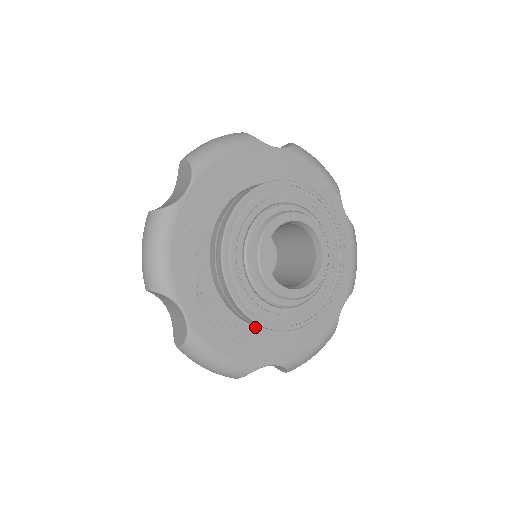
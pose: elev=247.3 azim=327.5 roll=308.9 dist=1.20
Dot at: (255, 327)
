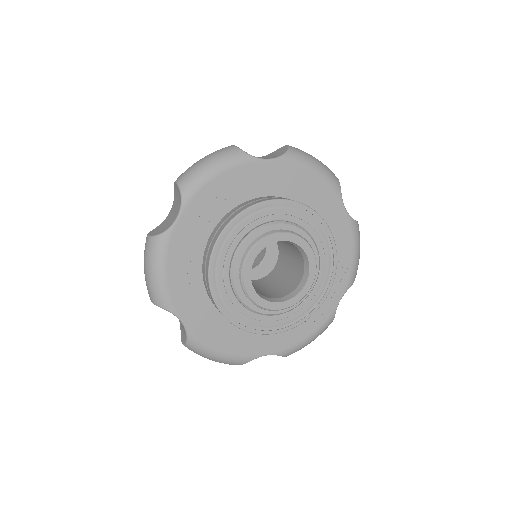
Dot at: (203, 286)
